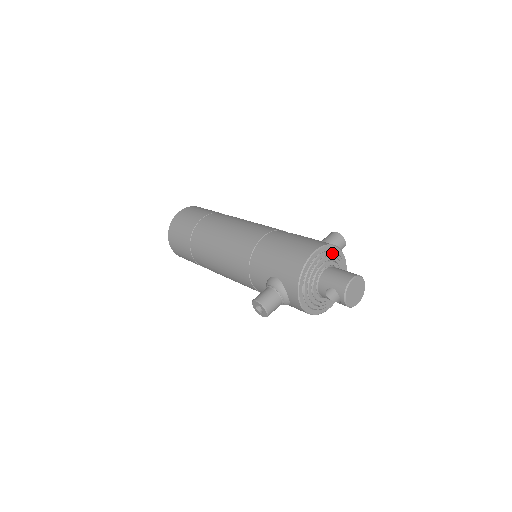
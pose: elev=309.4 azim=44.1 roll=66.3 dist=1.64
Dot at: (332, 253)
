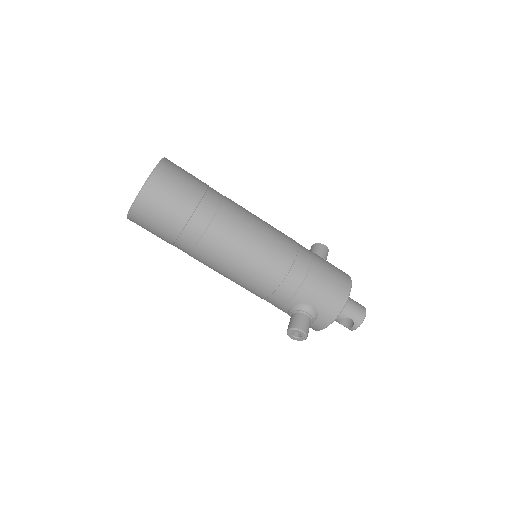
Dot at: occluded
